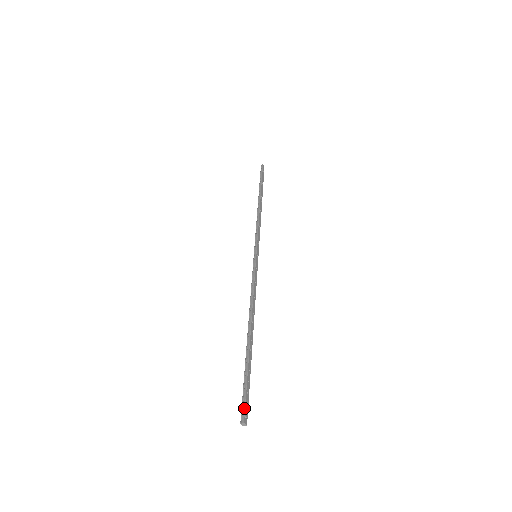
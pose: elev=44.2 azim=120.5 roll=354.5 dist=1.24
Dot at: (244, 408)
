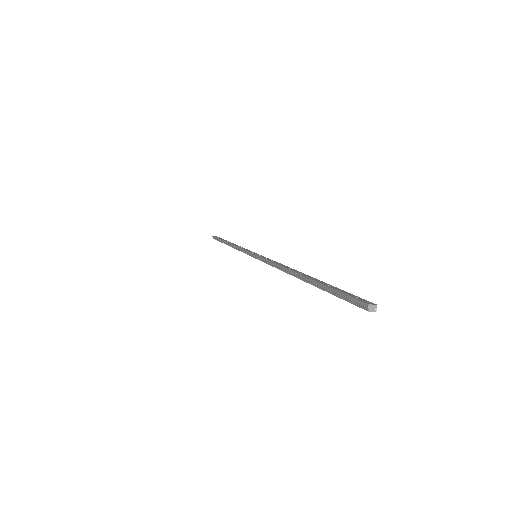
Dot at: (355, 300)
